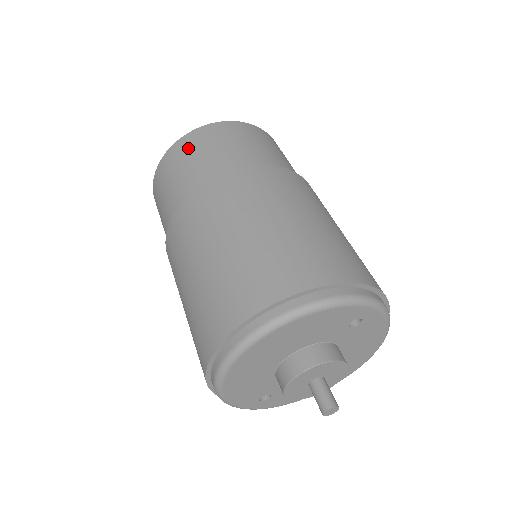
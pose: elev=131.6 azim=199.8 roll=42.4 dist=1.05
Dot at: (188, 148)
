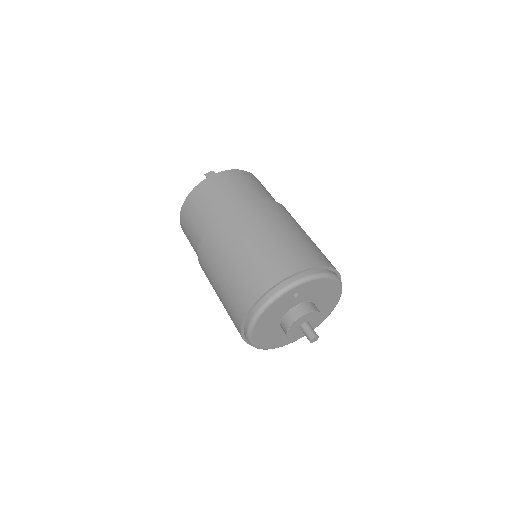
Dot at: (185, 224)
